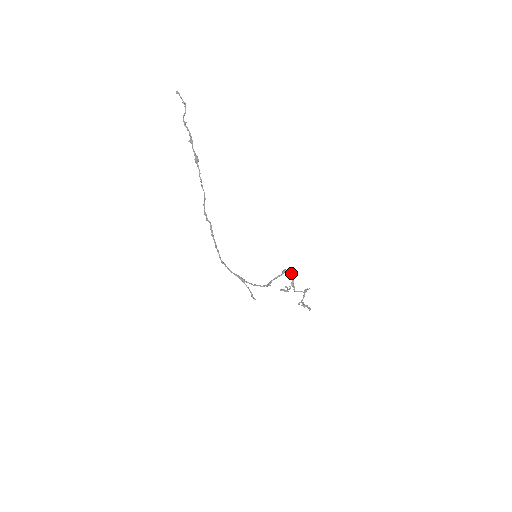
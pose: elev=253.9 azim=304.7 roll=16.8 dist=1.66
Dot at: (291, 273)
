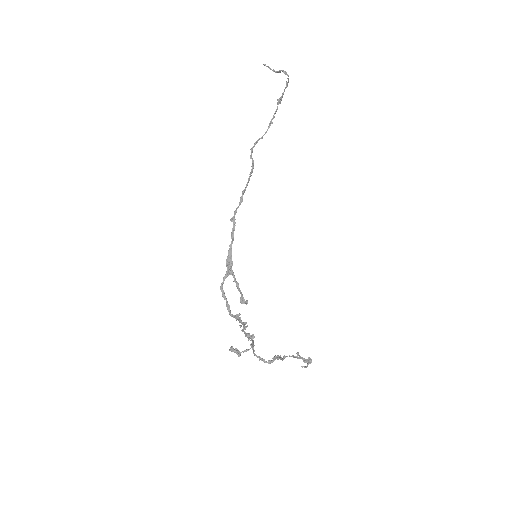
Dot at: (248, 333)
